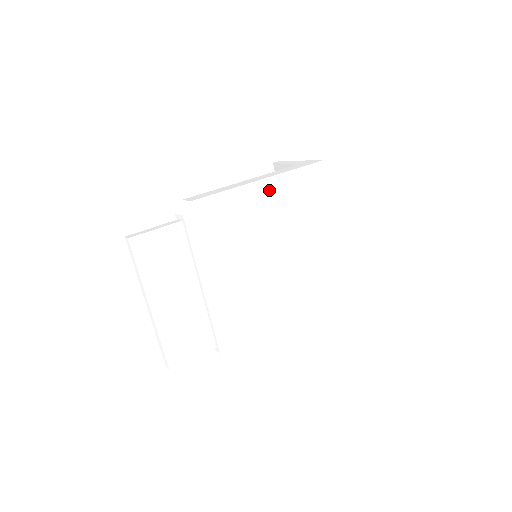
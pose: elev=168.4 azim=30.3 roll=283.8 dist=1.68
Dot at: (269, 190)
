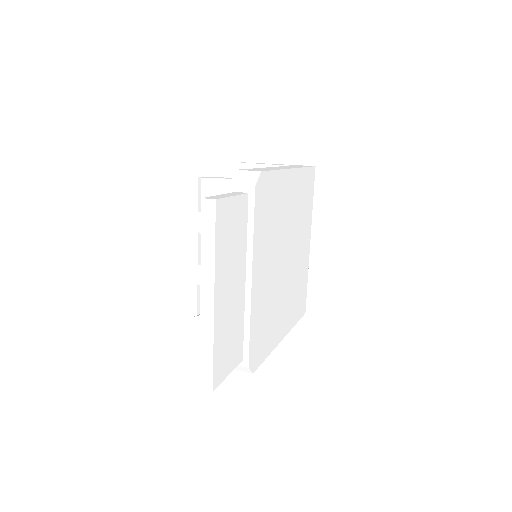
Dot at: (294, 182)
